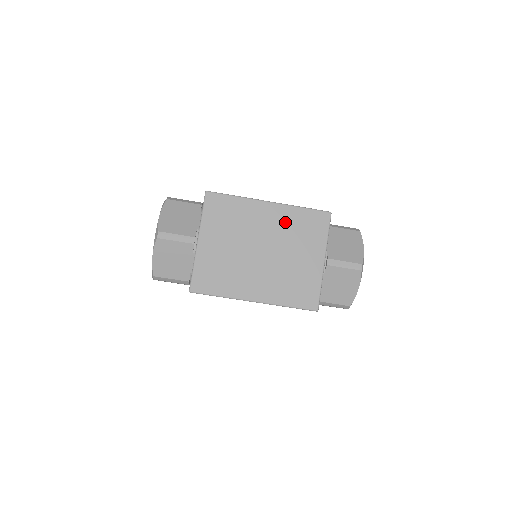
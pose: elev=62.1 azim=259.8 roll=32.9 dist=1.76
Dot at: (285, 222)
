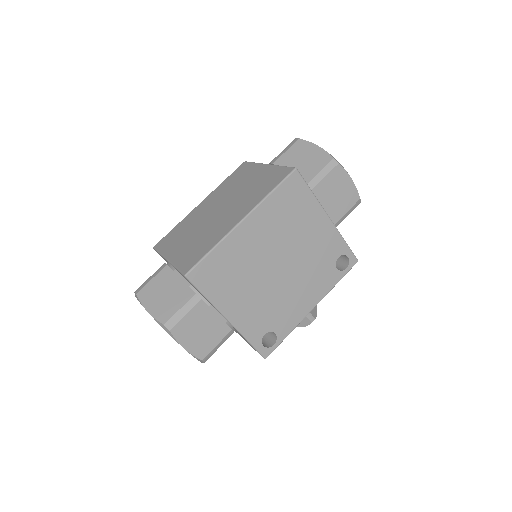
Dot at: (220, 193)
